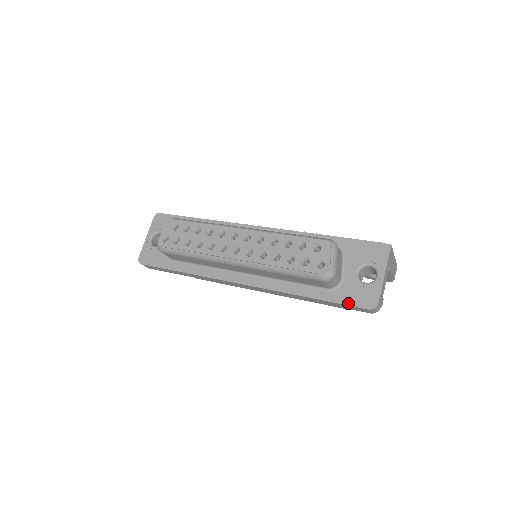
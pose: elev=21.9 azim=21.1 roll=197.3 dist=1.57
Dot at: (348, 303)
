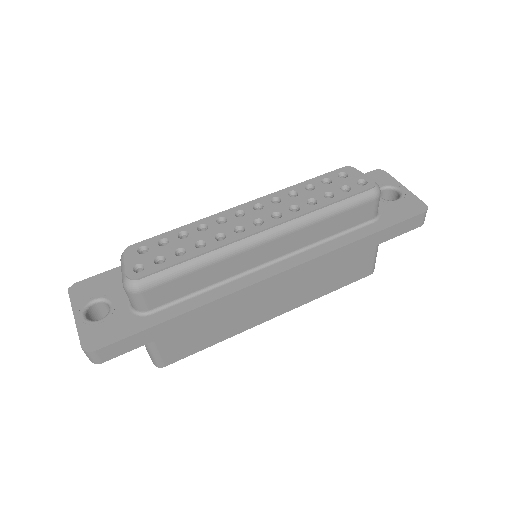
Dot at: (403, 219)
